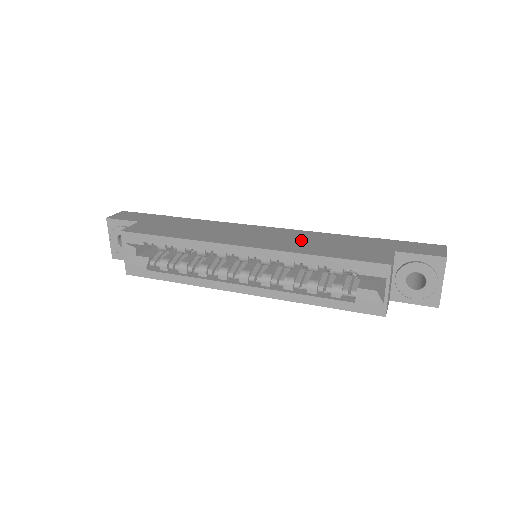
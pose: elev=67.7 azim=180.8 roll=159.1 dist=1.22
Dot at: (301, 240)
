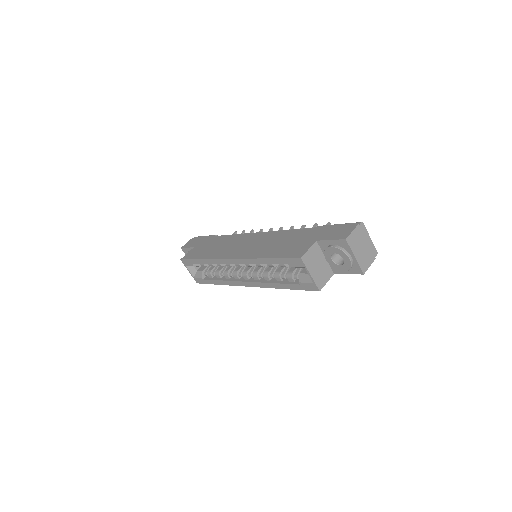
Dot at: (267, 243)
